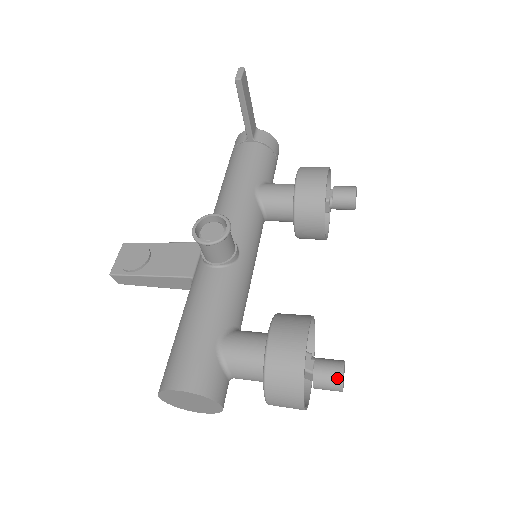
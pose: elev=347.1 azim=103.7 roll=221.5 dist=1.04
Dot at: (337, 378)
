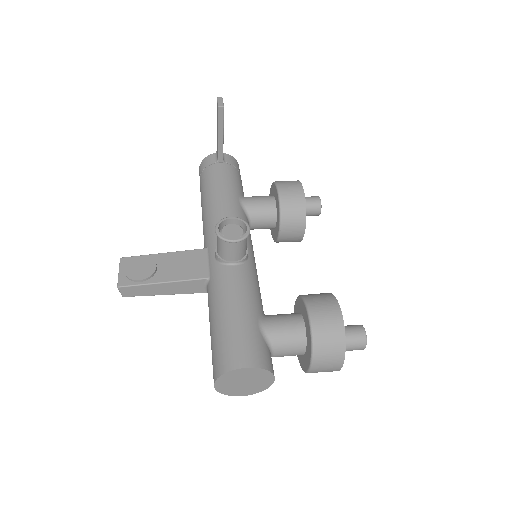
Dot at: (362, 337)
